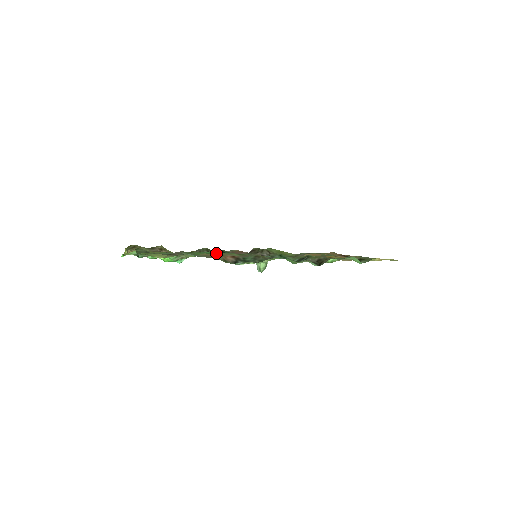
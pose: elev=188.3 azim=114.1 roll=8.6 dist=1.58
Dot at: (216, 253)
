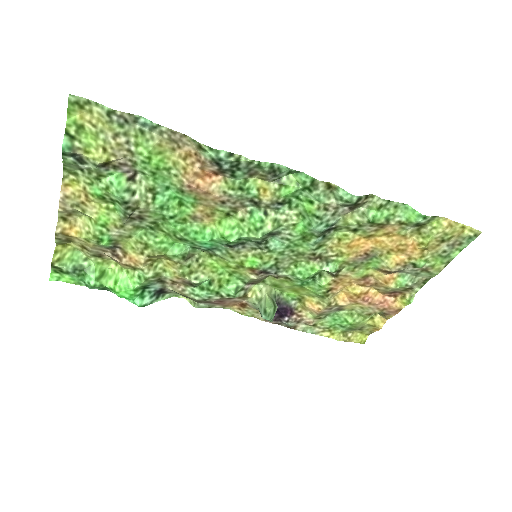
Dot at: (190, 199)
